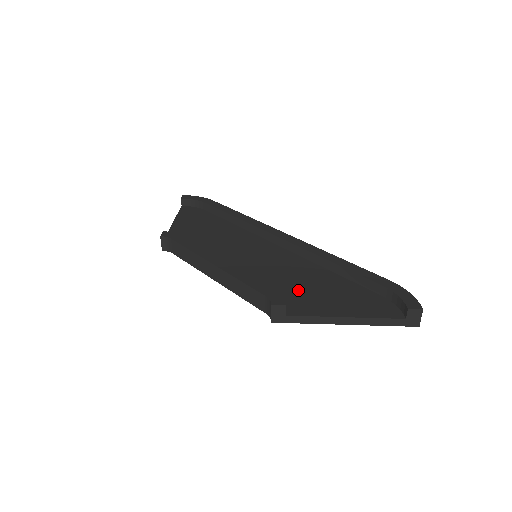
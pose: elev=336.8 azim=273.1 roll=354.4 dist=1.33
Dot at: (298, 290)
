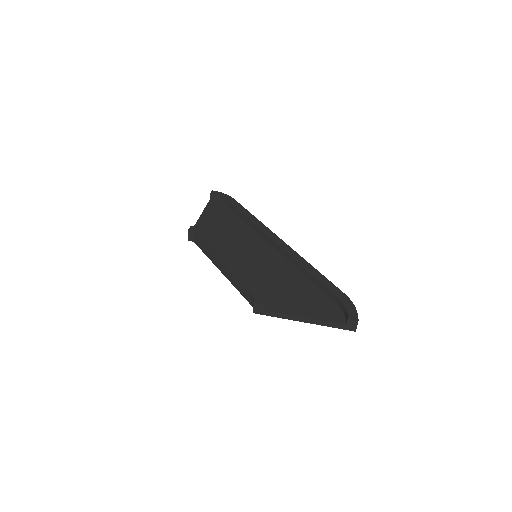
Dot at: (278, 291)
